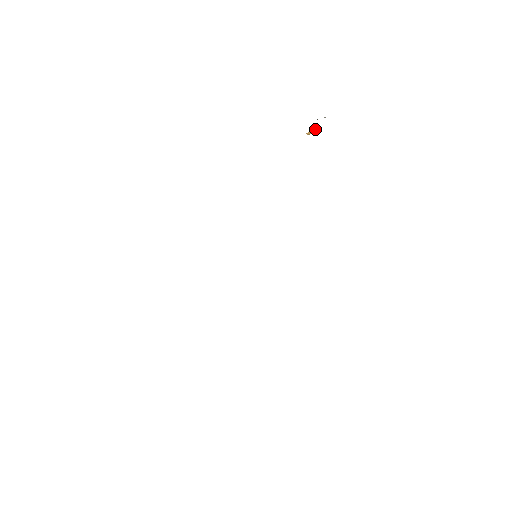
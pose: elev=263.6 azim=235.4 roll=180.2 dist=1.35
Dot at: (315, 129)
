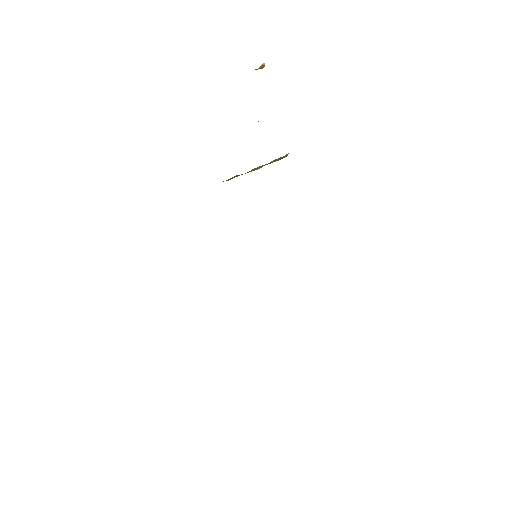
Dot at: (262, 65)
